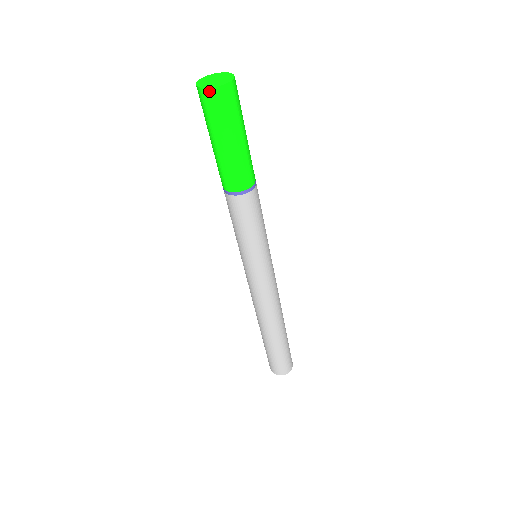
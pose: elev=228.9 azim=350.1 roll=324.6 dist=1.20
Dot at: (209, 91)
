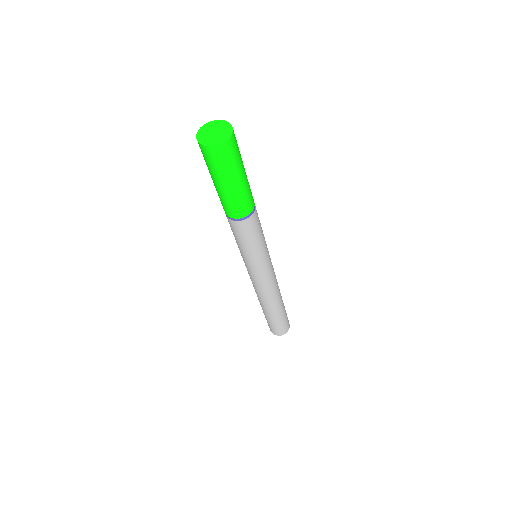
Dot at: (207, 148)
